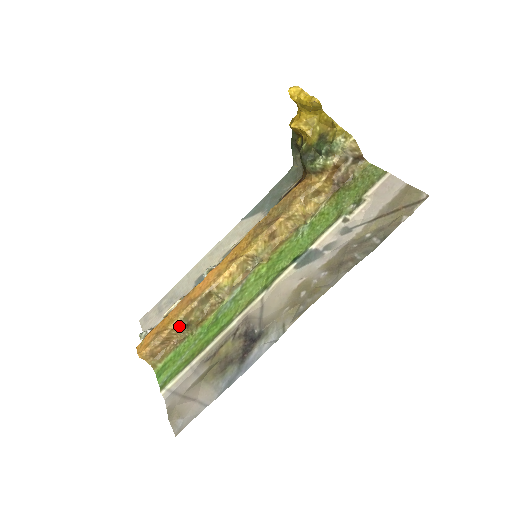
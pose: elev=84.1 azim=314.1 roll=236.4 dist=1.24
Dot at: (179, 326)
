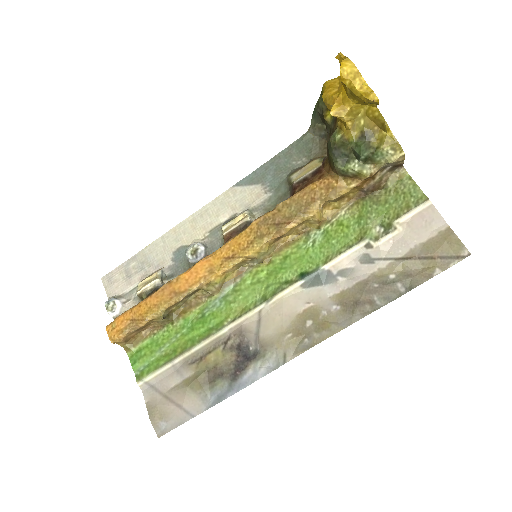
Dot at: (159, 317)
